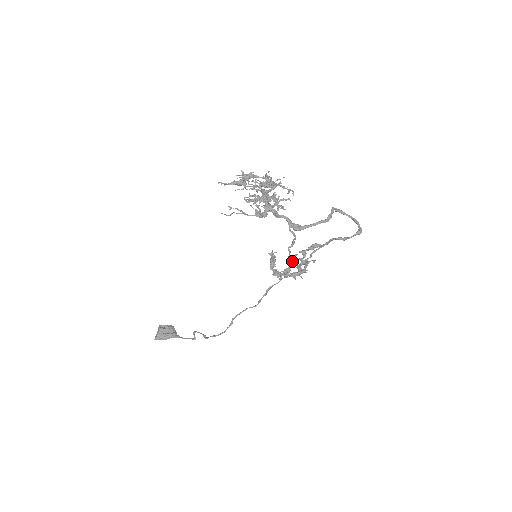
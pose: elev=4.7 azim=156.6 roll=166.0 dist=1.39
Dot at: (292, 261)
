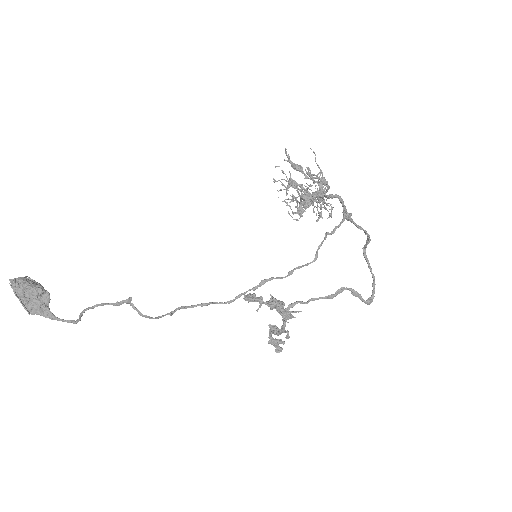
Dot at: (317, 256)
